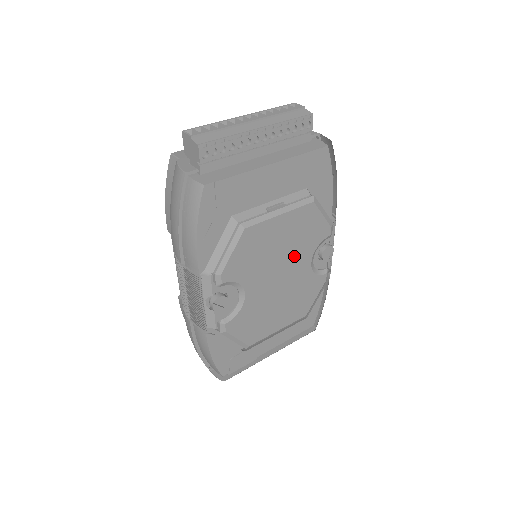
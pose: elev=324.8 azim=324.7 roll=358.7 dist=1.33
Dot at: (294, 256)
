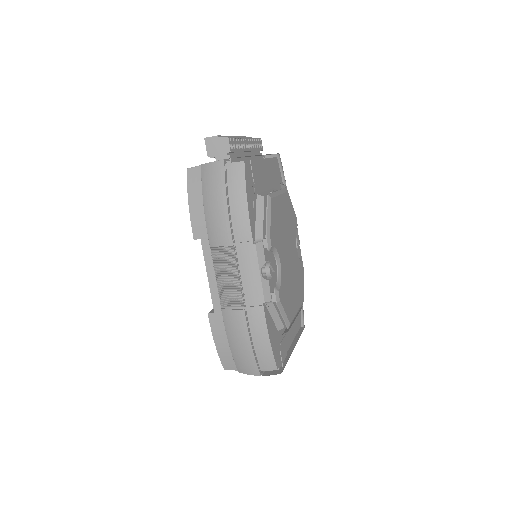
Dot at: (290, 237)
